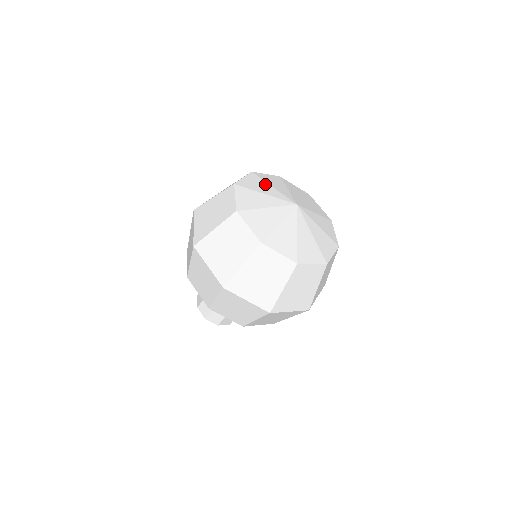
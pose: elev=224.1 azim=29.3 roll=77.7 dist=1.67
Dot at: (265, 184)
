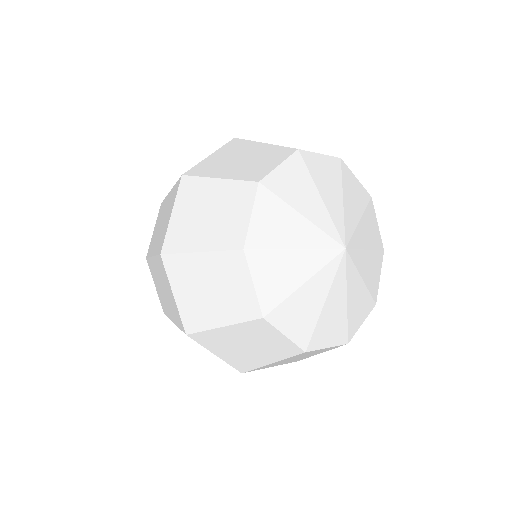
Dot at: (311, 187)
